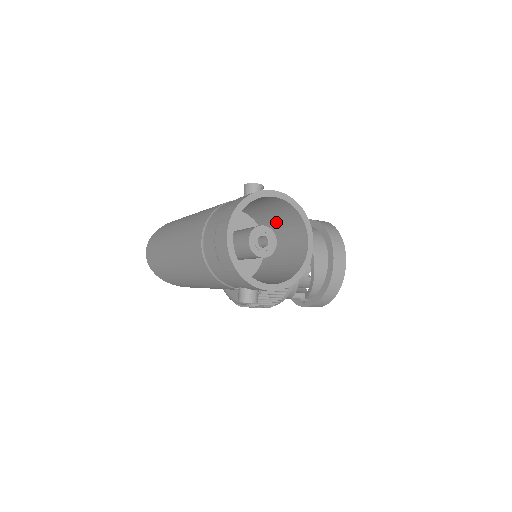
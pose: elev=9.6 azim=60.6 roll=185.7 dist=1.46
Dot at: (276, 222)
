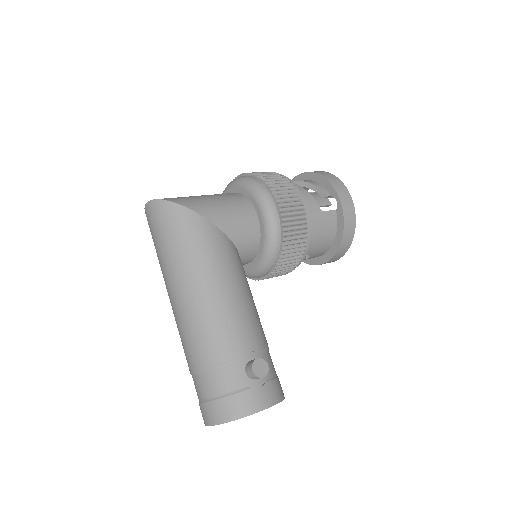
Dot at: occluded
